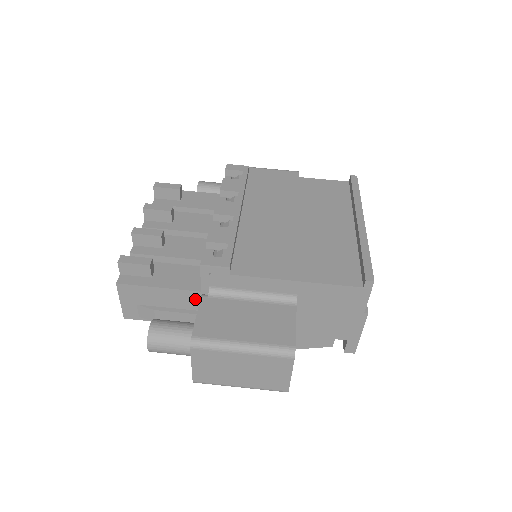
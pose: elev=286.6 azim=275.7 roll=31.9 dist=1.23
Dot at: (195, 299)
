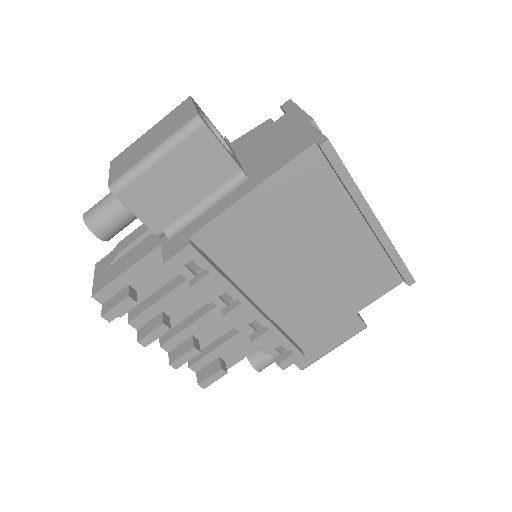
Dot at: occluded
